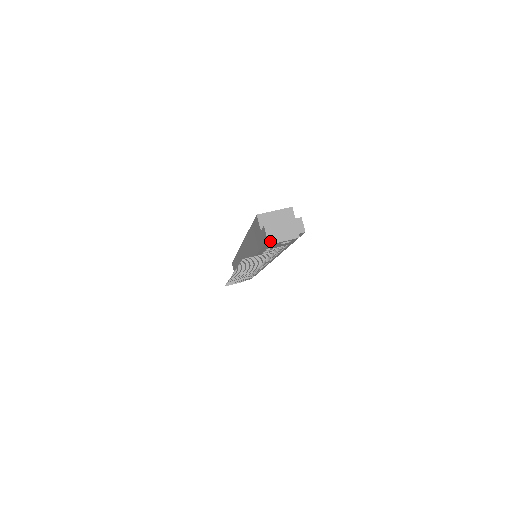
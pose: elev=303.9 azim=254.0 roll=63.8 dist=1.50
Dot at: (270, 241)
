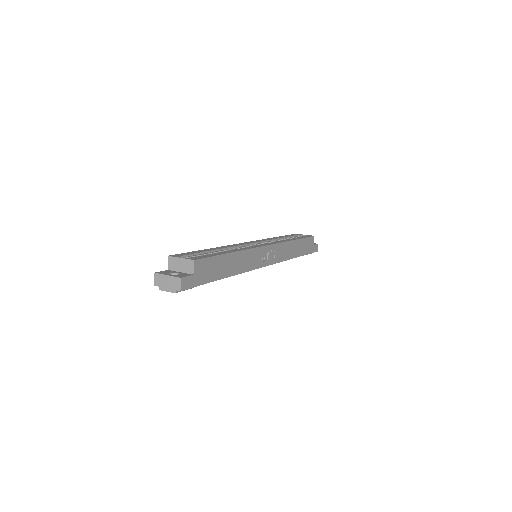
Dot at: occluded
